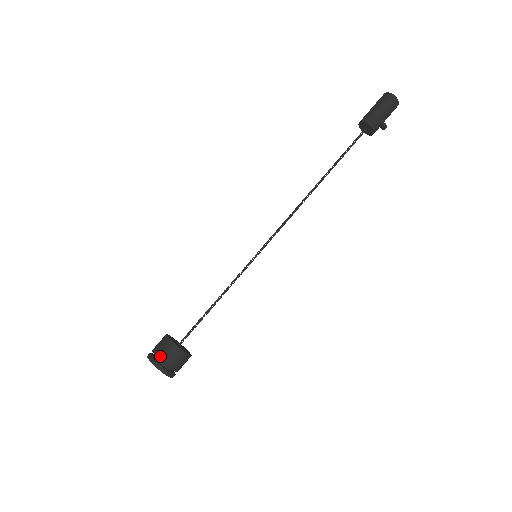
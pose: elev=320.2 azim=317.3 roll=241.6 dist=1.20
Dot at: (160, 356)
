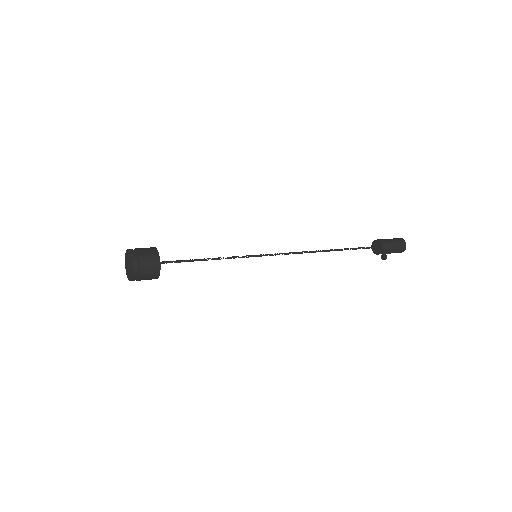
Dot at: (143, 265)
